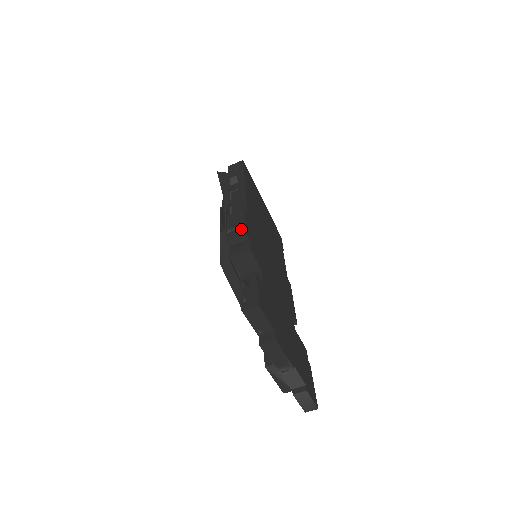
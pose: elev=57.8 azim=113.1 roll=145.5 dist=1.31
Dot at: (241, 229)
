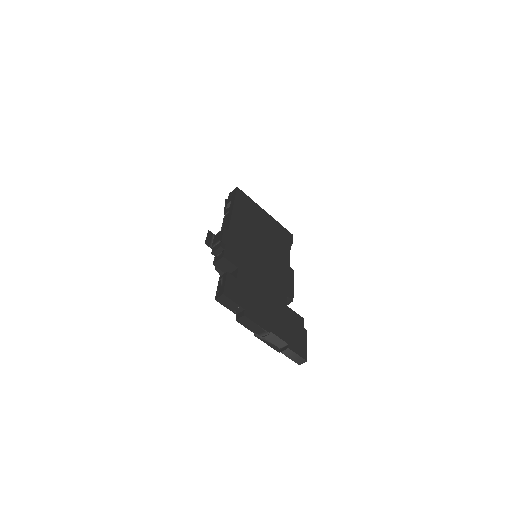
Dot at: (219, 243)
